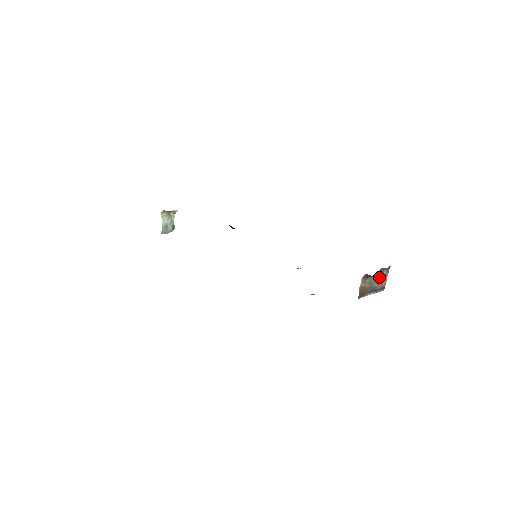
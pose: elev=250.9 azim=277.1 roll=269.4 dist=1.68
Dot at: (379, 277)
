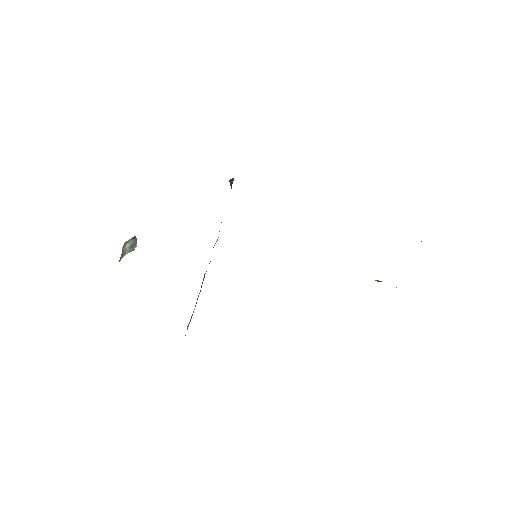
Dot at: occluded
